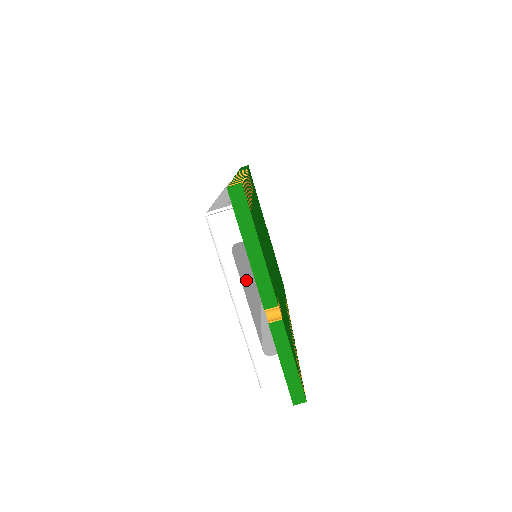
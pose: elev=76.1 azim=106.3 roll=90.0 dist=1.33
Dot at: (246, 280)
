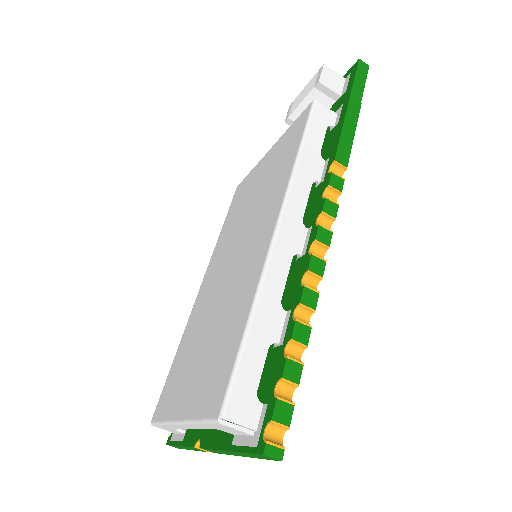
Dot at: occluded
